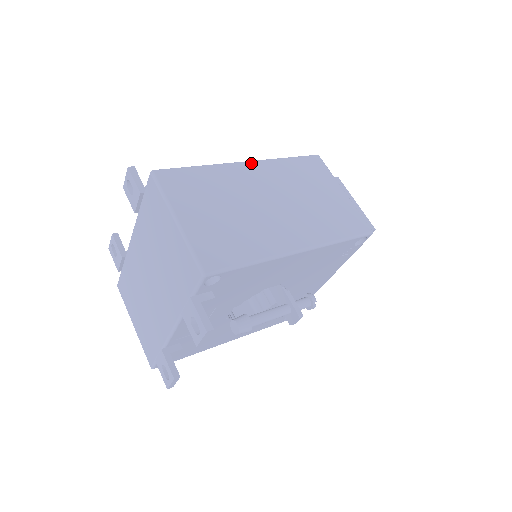
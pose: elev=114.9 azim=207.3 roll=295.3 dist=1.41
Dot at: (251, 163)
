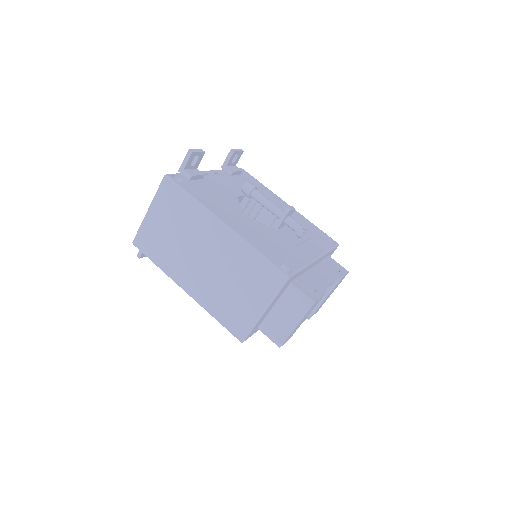
Dot at: (225, 229)
